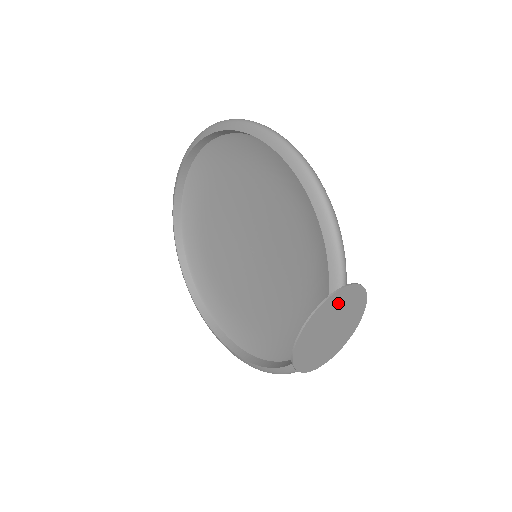
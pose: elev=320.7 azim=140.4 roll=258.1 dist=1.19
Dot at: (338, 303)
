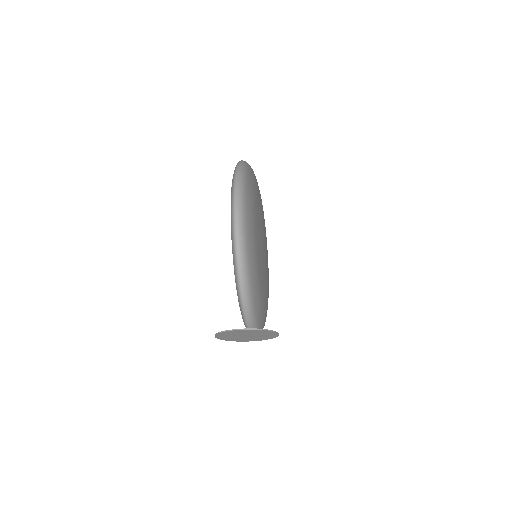
Dot at: (242, 332)
